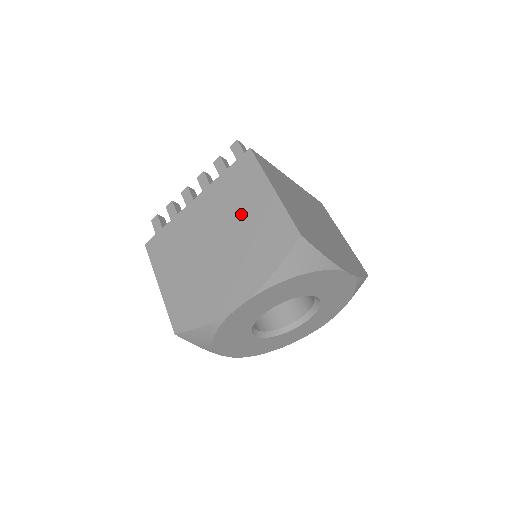
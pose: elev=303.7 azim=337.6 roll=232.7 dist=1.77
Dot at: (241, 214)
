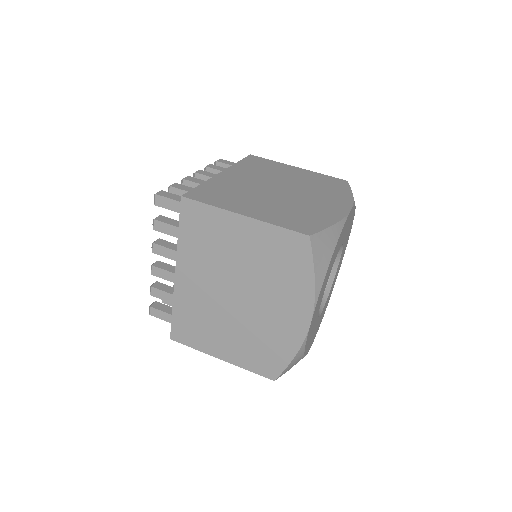
Dot at: (234, 257)
